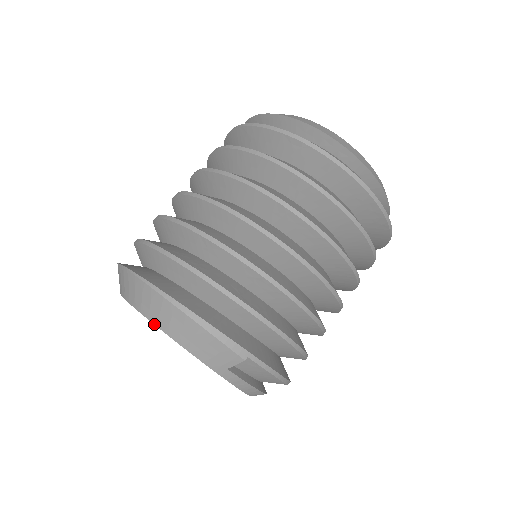
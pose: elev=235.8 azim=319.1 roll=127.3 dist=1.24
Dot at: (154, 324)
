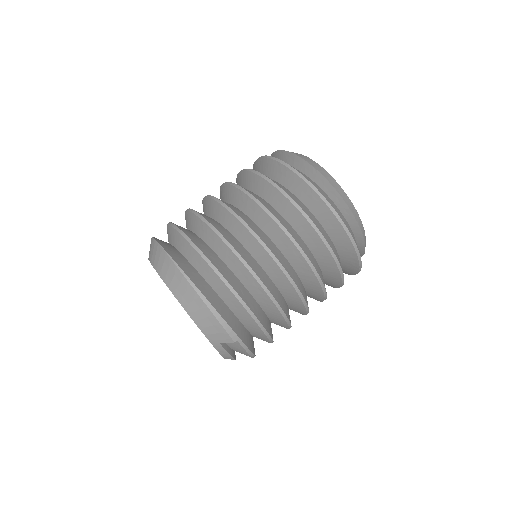
Dot at: (177, 299)
